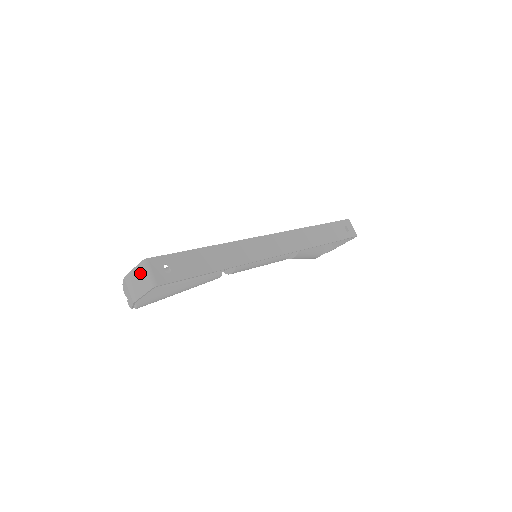
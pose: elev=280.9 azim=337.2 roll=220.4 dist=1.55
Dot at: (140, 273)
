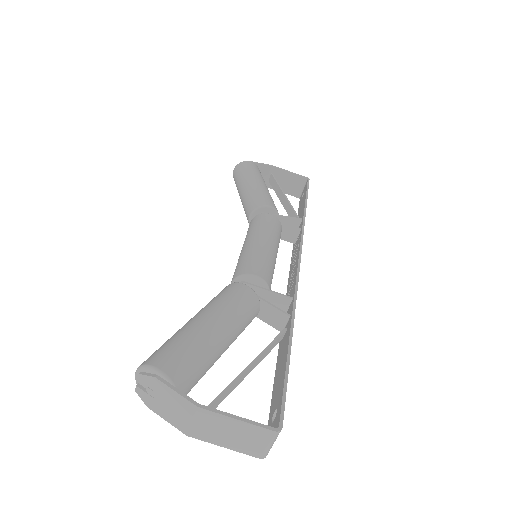
Dot at: (251, 434)
